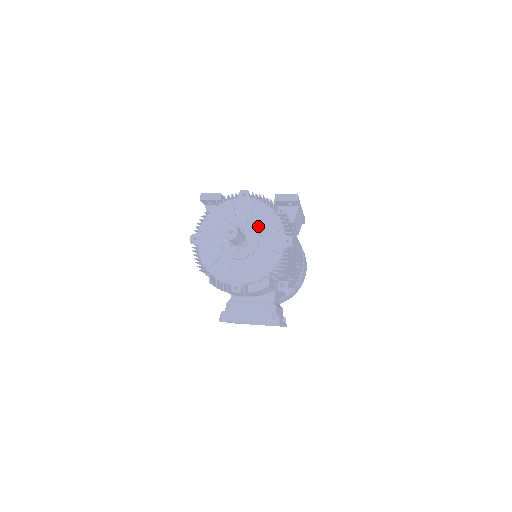
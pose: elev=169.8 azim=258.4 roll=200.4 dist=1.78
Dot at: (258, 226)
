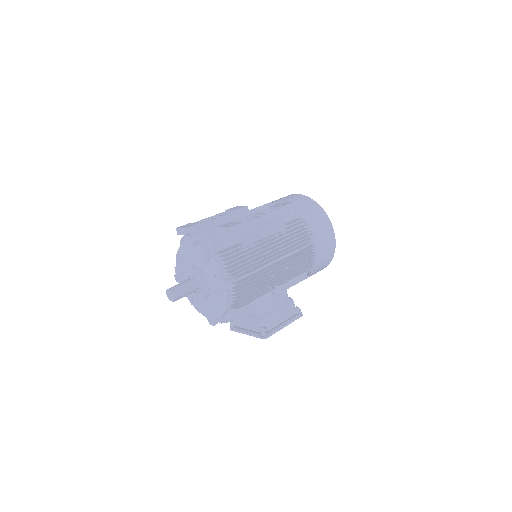
Dot at: (203, 271)
